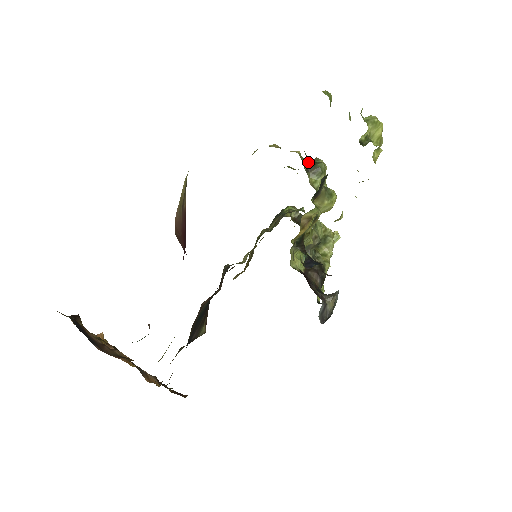
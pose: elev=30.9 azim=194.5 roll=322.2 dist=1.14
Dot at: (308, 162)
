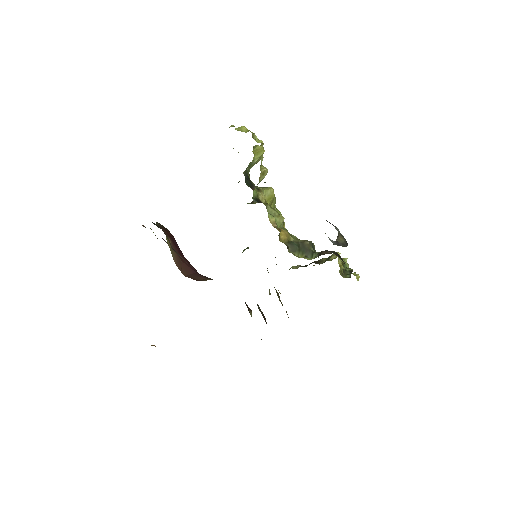
Dot at: occluded
